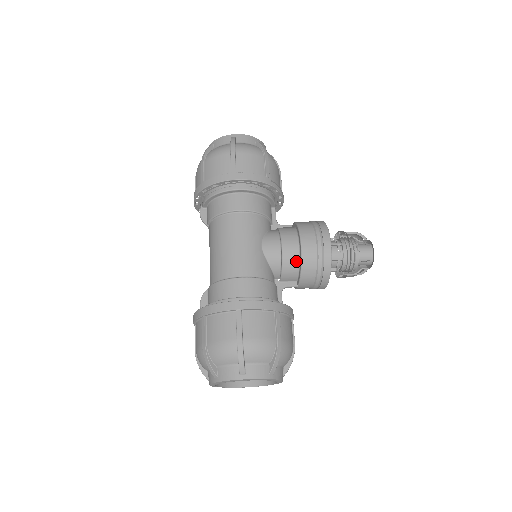
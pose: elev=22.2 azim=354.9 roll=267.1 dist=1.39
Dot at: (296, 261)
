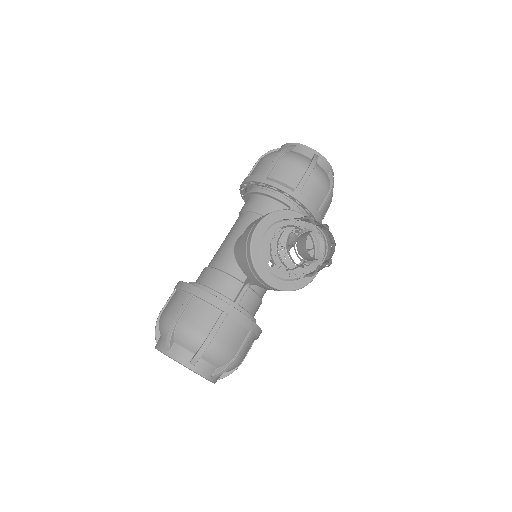
Dot at: occluded
